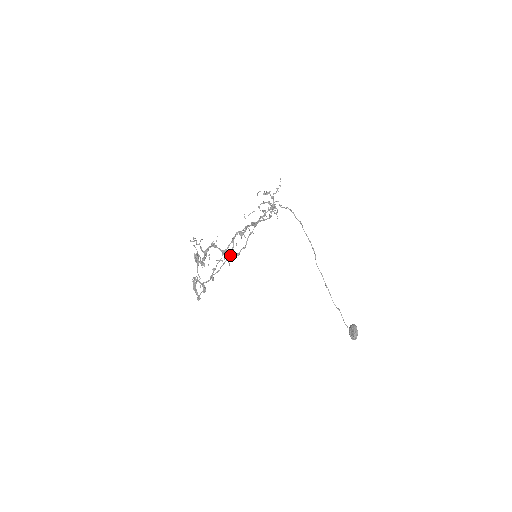
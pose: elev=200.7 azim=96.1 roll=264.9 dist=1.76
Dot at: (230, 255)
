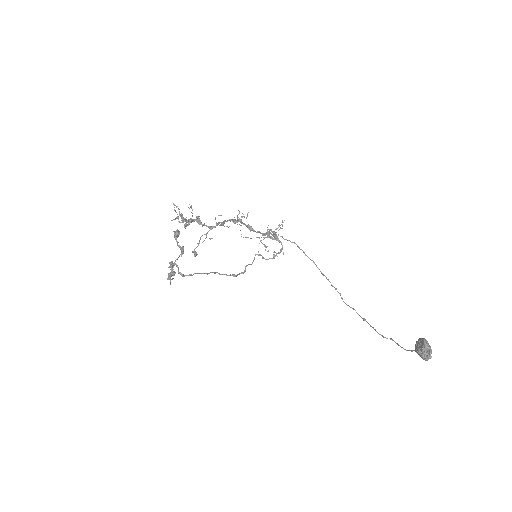
Dot at: (219, 225)
